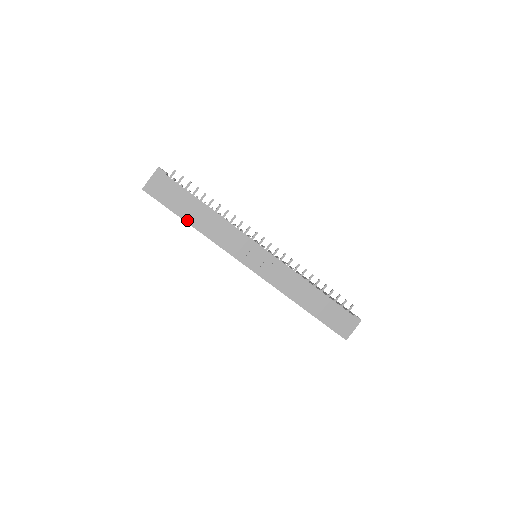
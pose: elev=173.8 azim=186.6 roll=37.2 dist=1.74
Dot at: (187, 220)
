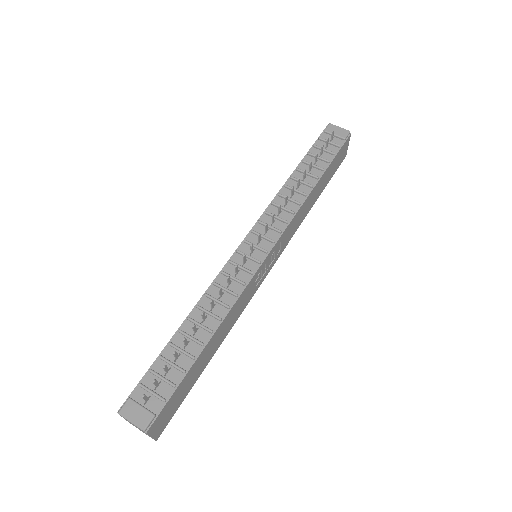
Dot at: (206, 364)
